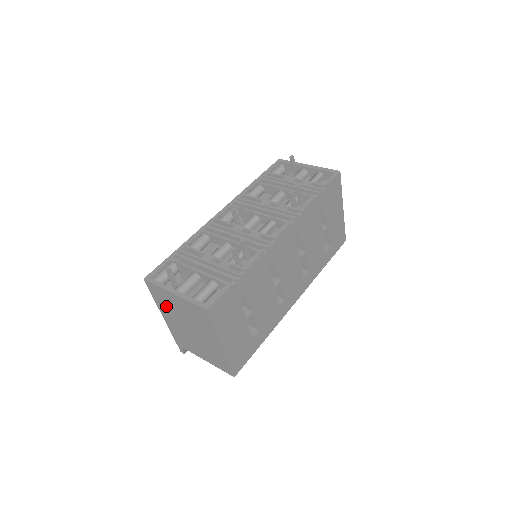
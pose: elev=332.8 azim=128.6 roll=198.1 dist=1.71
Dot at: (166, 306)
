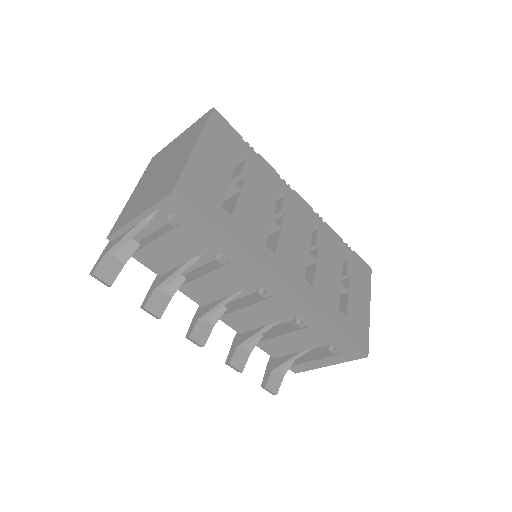
Dot at: (153, 169)
